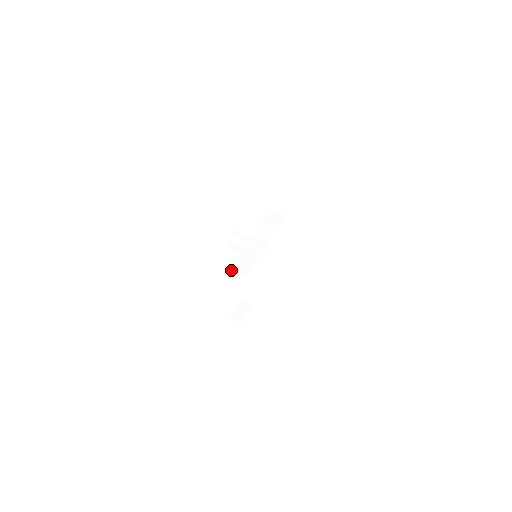
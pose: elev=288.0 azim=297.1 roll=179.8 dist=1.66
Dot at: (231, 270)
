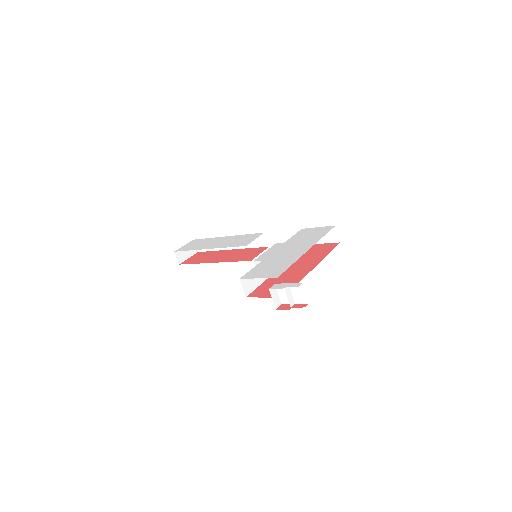
Dot at: (242, 282)
